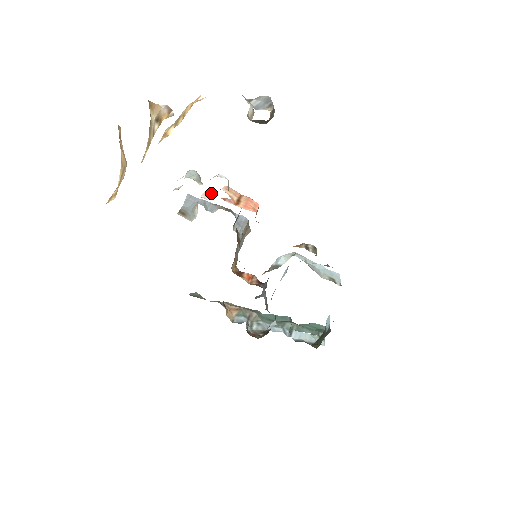
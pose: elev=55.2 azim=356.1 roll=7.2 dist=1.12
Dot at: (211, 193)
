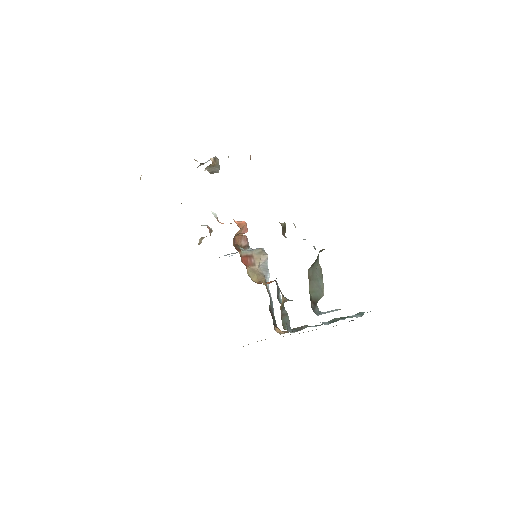
Dot at: occluded
